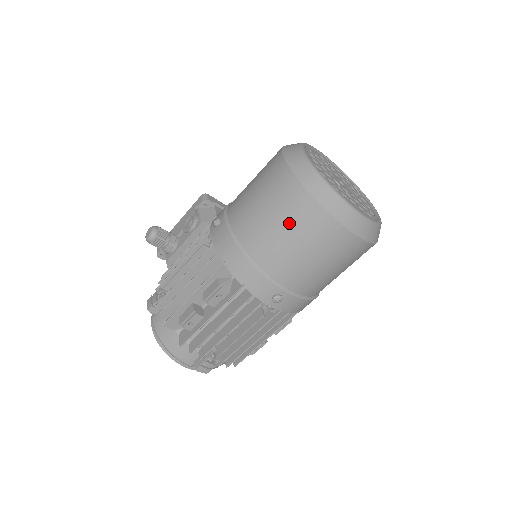
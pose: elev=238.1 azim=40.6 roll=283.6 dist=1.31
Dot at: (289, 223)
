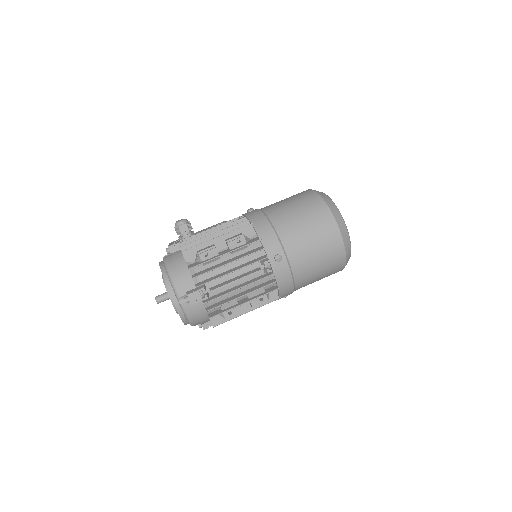
Dot at: (306, 213)
